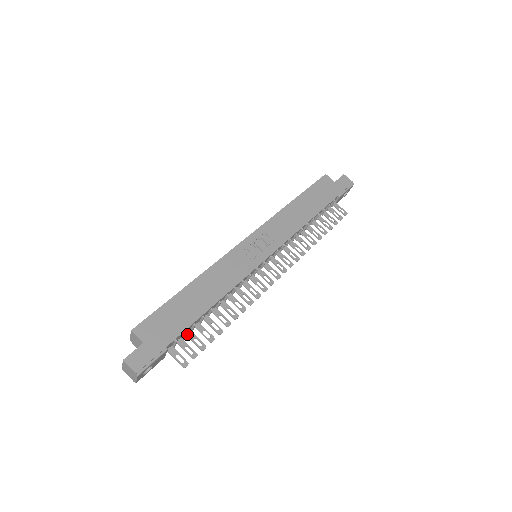
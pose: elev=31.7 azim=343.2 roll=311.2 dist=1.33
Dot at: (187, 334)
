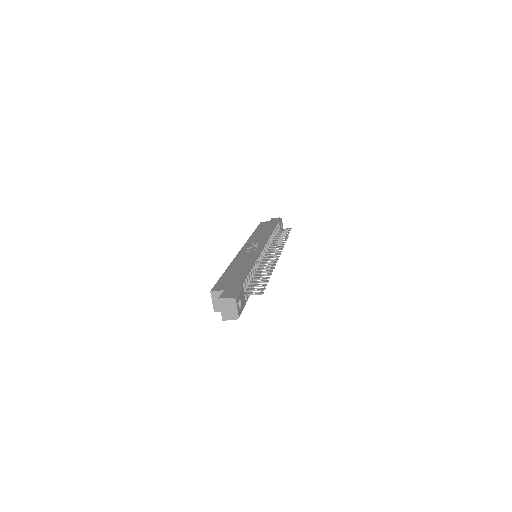
Dot at: (248, 286)
